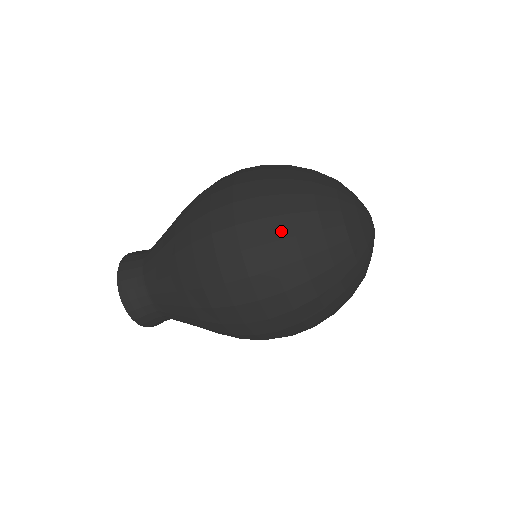
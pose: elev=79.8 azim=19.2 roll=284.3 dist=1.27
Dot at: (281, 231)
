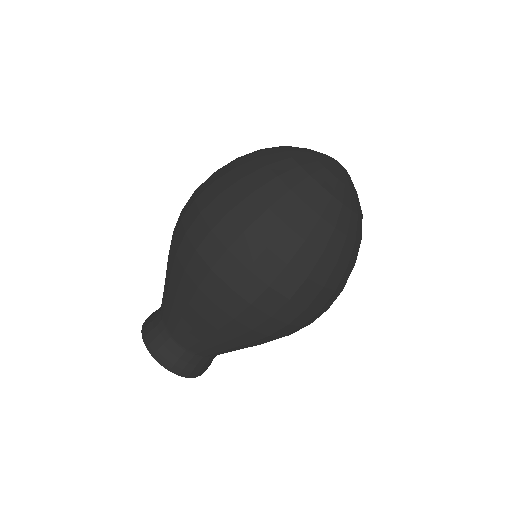
Dot at: (271, 229)
